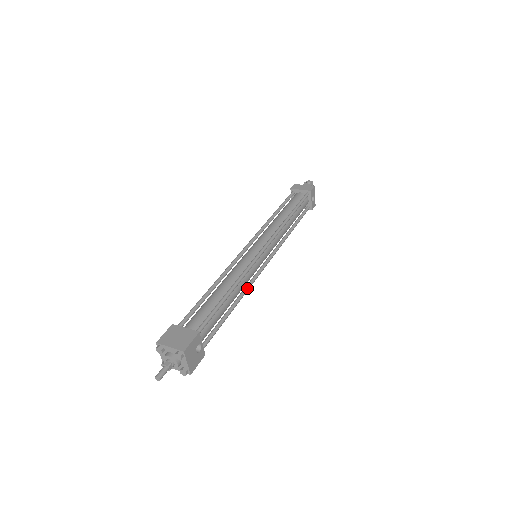
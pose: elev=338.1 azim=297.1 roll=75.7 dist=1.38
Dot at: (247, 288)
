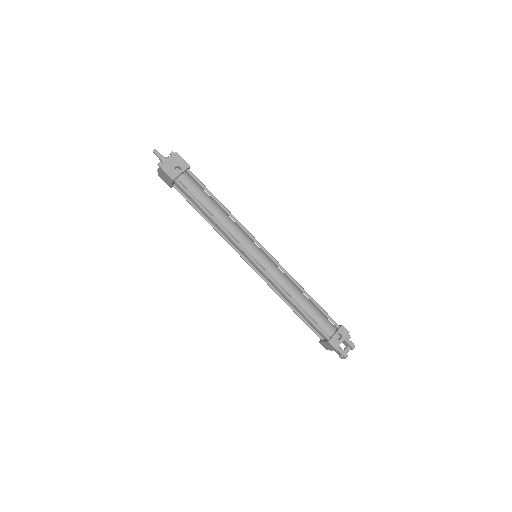
Dot at: (228, 232)
